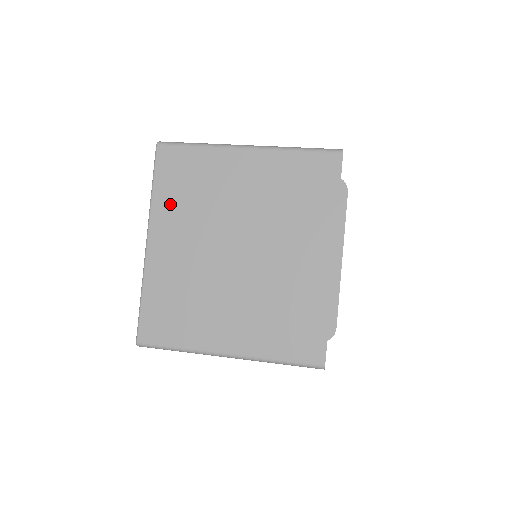
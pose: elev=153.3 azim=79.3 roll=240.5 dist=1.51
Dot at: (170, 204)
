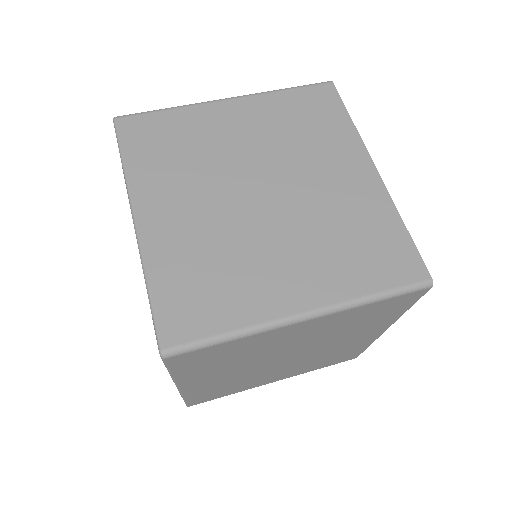
Dot at: (201, 372)
